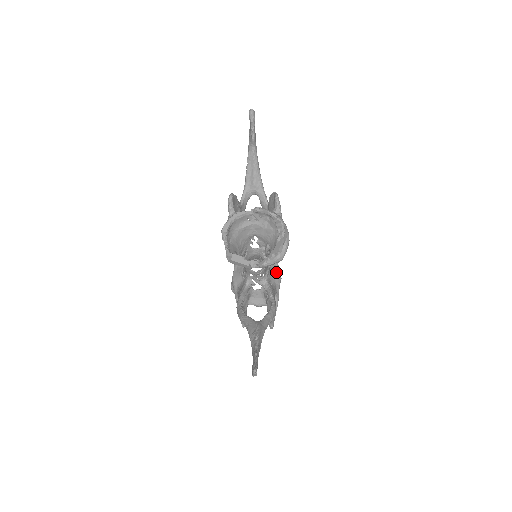
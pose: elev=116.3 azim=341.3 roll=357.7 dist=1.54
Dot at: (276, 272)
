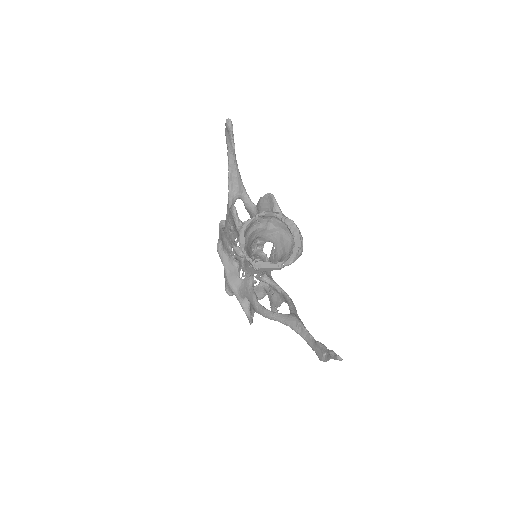
Dot at: occluded
